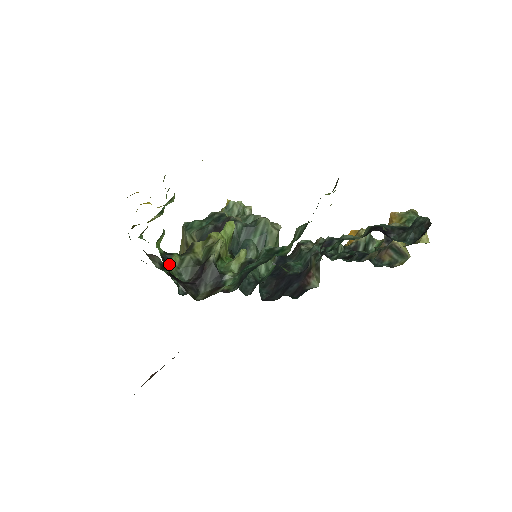
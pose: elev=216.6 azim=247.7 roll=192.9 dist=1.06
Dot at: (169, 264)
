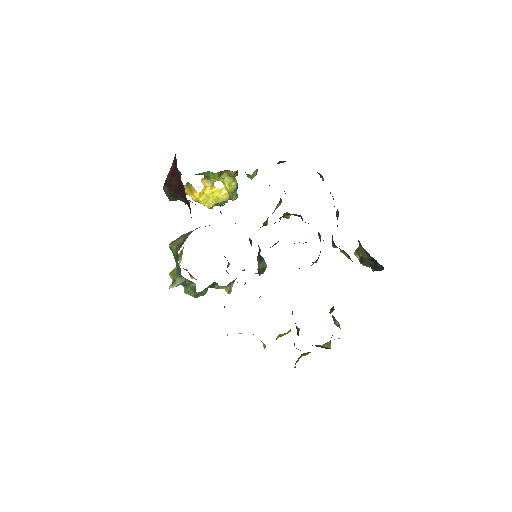
Dot at: occluded
